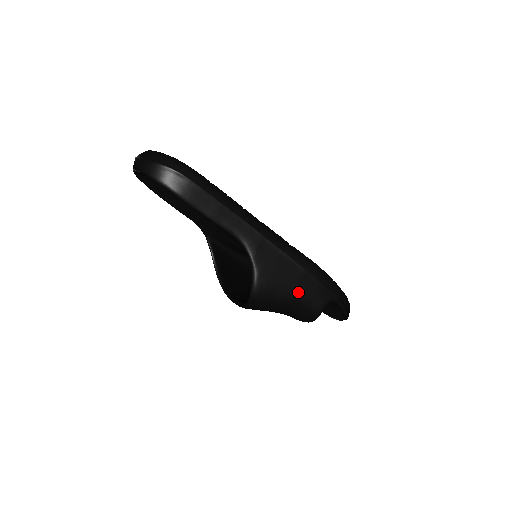
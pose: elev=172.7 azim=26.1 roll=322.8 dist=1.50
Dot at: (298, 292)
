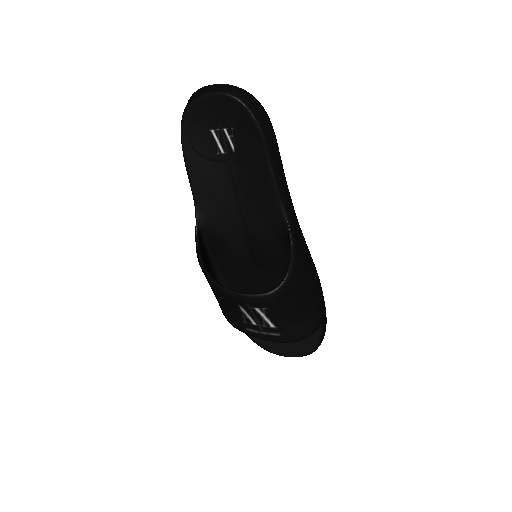
Dot at: (313, 293)
